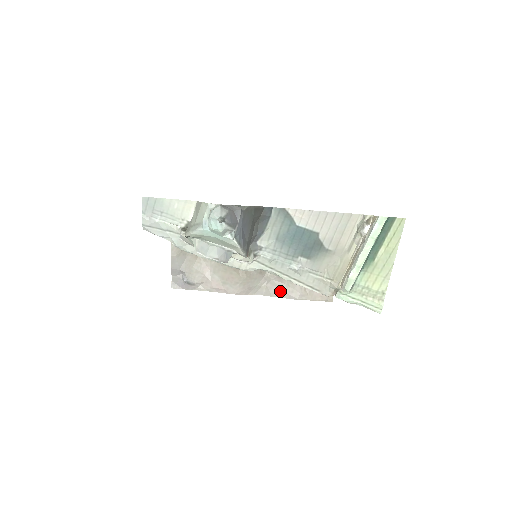
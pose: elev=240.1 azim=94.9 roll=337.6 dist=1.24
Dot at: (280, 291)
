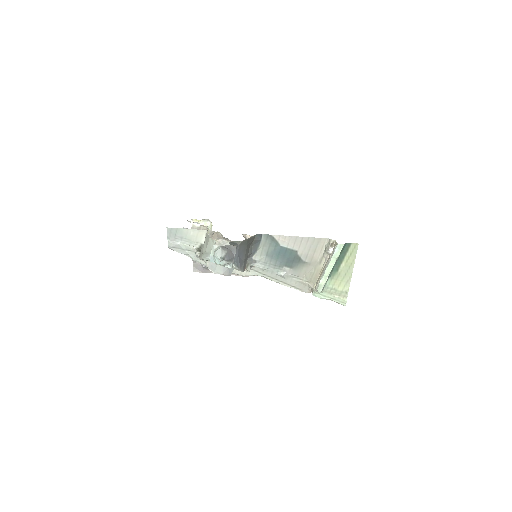
Dot at: occluded
